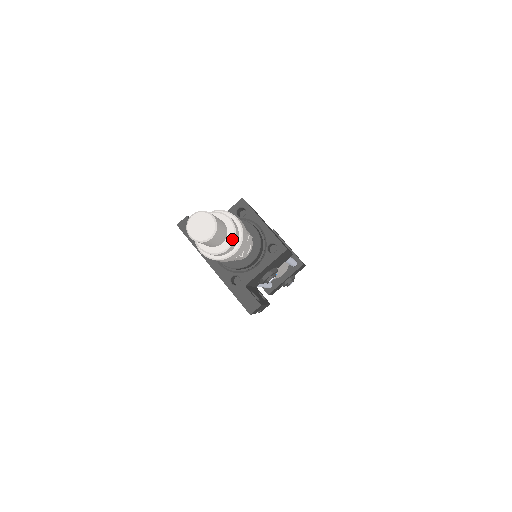
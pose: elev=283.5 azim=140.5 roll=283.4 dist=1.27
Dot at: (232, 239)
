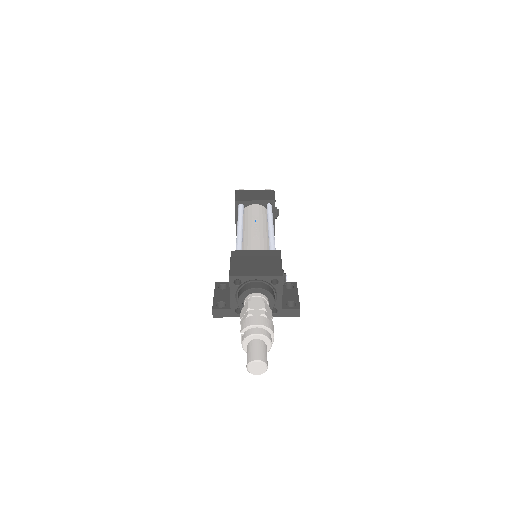
Dot at: (268, 341)
